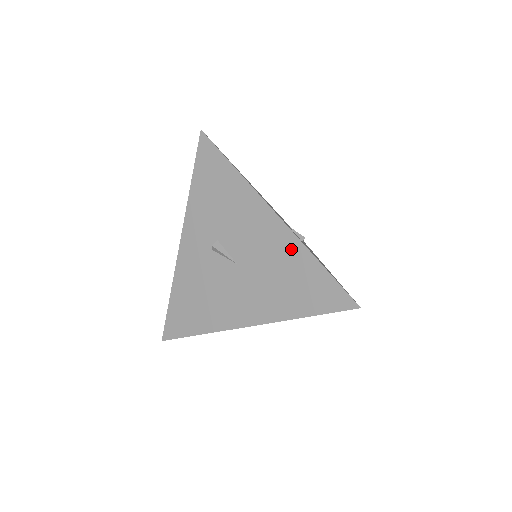
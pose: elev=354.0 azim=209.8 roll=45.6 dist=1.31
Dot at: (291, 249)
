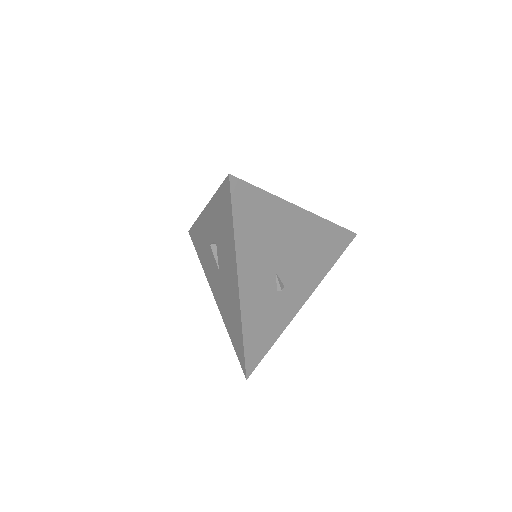
Dot at: (237, 313)
